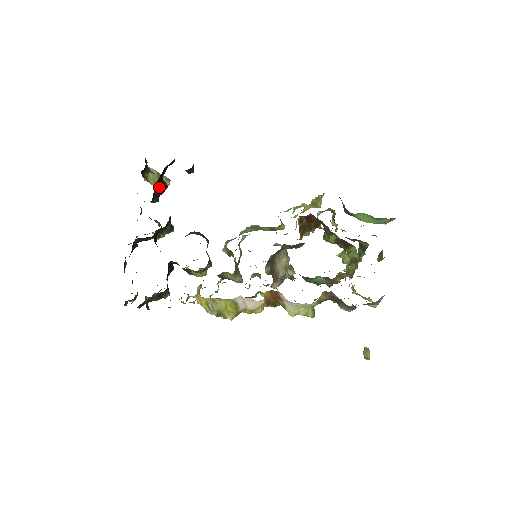
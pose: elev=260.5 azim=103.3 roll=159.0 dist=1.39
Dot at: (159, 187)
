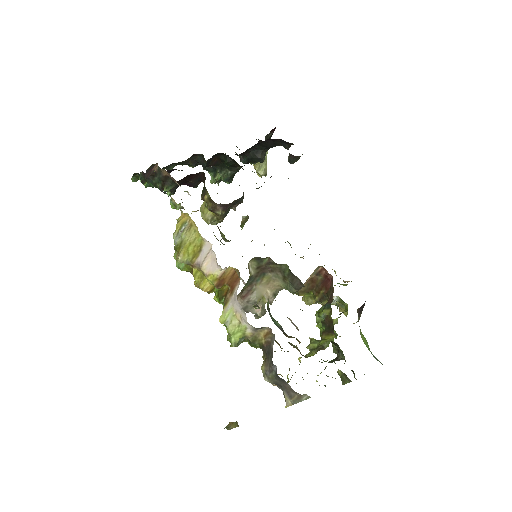
Dot at: (258, 152)
